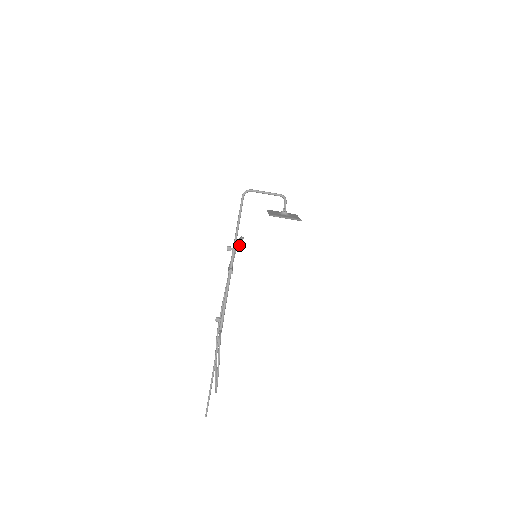
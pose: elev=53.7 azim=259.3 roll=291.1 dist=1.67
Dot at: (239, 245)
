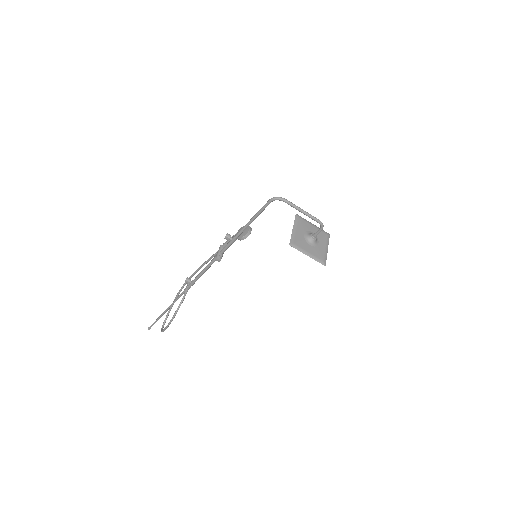
Dot at: (241, 239)
